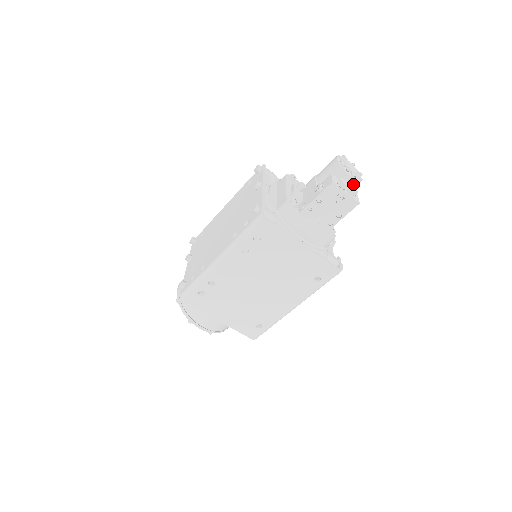
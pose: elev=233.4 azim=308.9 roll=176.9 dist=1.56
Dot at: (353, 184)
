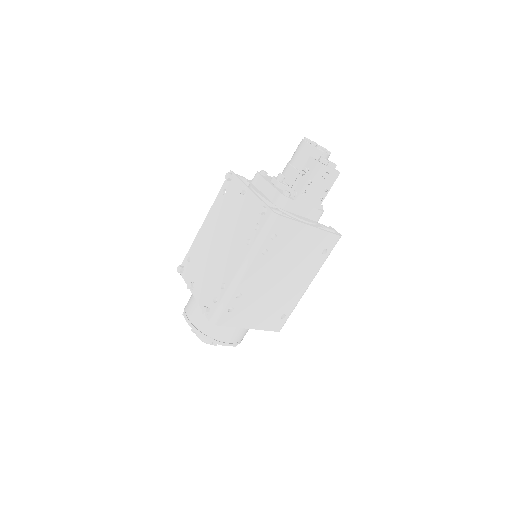
Dot at: occluded
